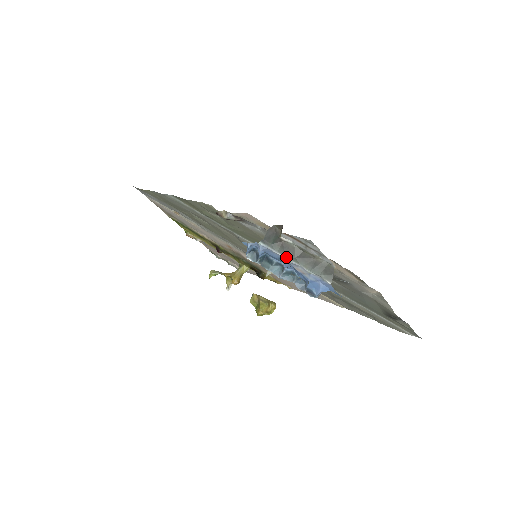
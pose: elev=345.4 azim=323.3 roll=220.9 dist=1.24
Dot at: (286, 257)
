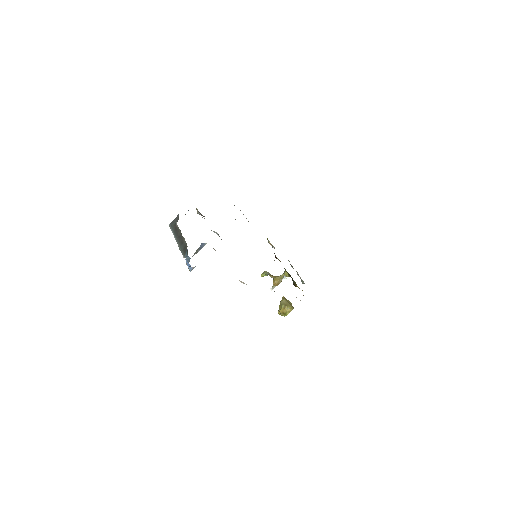
Dot at: (174, 236)
